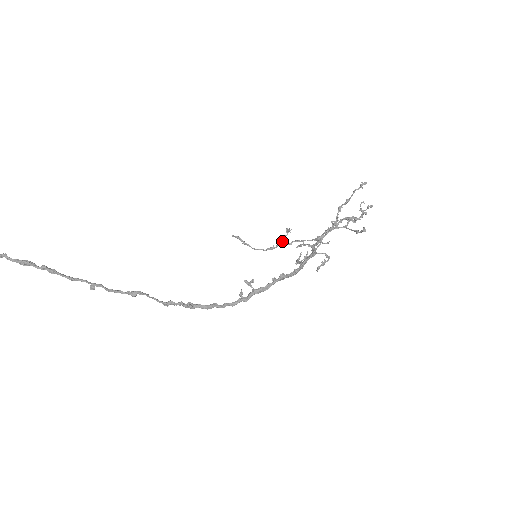
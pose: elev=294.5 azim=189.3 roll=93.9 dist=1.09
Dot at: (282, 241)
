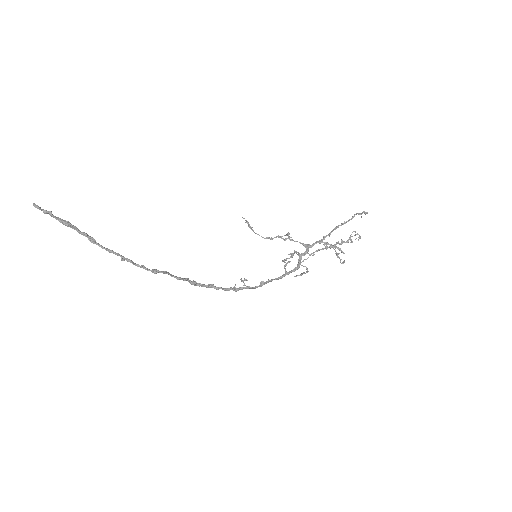
Dot at: (280, 237)
